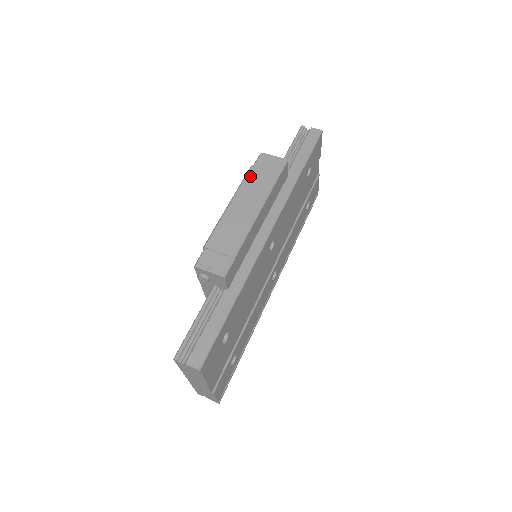
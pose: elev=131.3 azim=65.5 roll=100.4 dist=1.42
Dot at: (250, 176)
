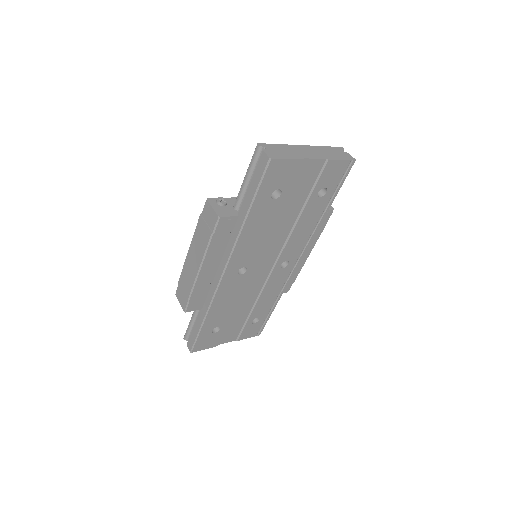
Dot at: (198, 227)
